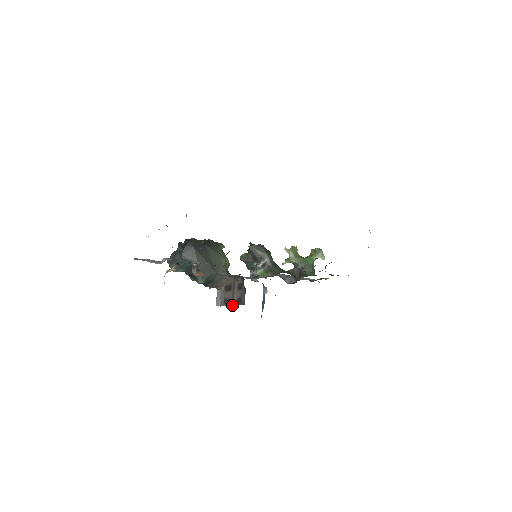
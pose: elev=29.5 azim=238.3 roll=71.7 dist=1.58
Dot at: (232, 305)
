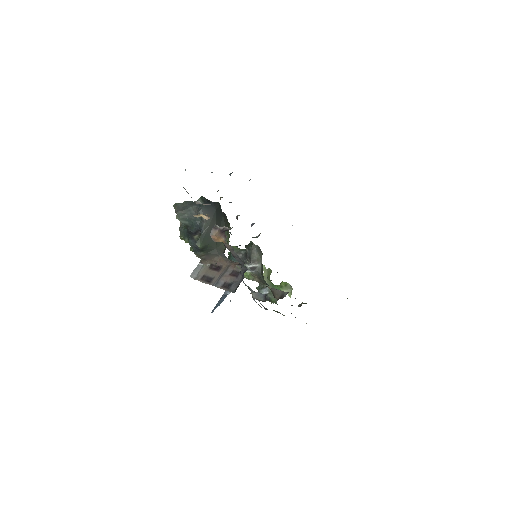
Dot at: (214, 285)
